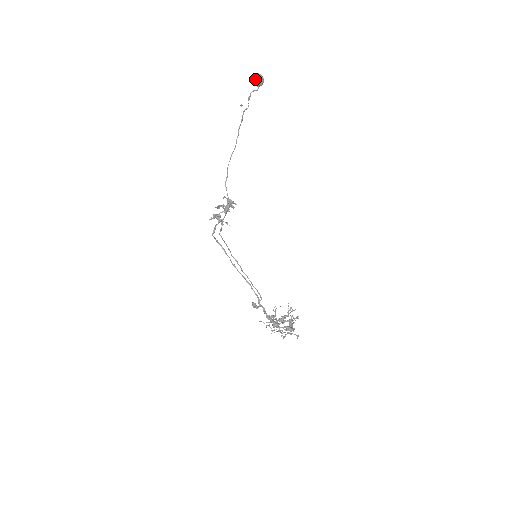
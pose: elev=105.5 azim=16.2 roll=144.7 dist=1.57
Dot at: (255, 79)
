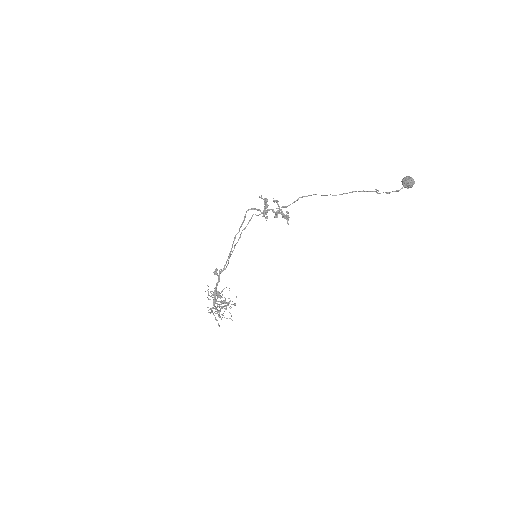
Dot at: (408, 183)
